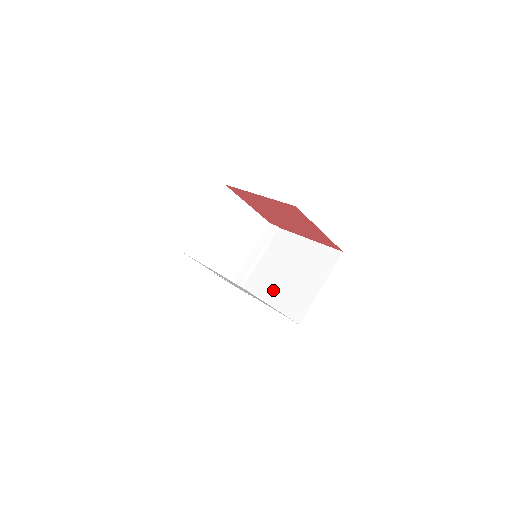
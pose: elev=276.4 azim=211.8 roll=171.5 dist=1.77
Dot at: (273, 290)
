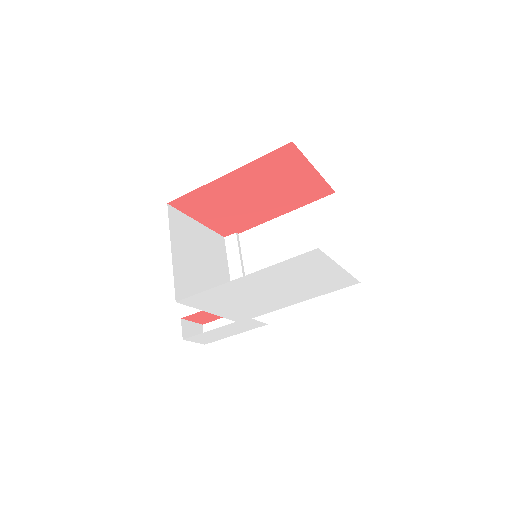
Dot at: occluded
